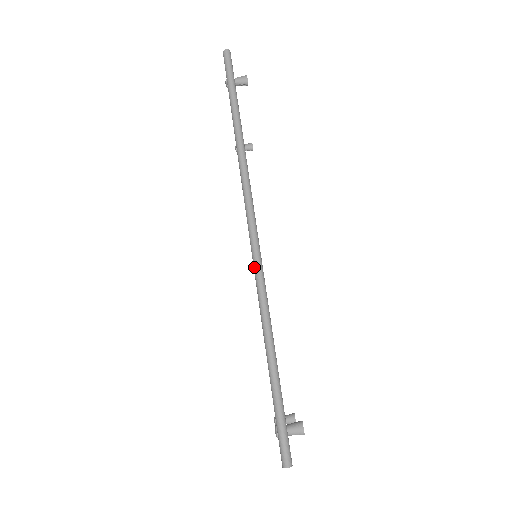
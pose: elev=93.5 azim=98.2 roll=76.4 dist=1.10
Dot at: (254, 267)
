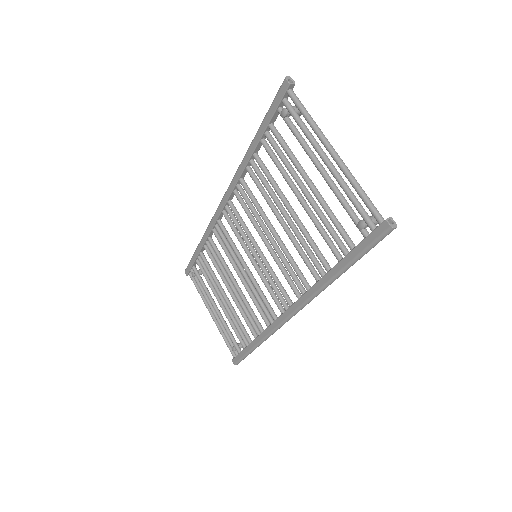
Dot at: (230, 184)
